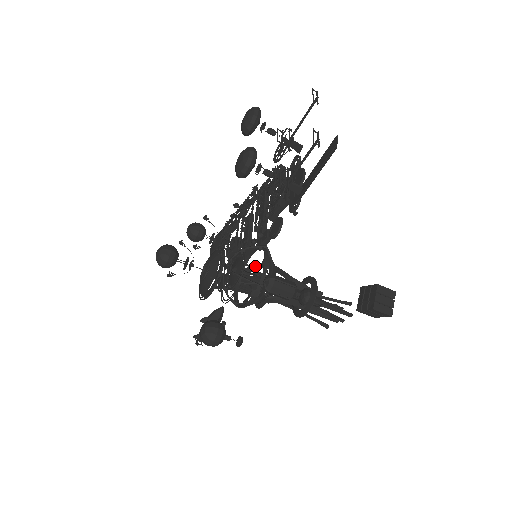
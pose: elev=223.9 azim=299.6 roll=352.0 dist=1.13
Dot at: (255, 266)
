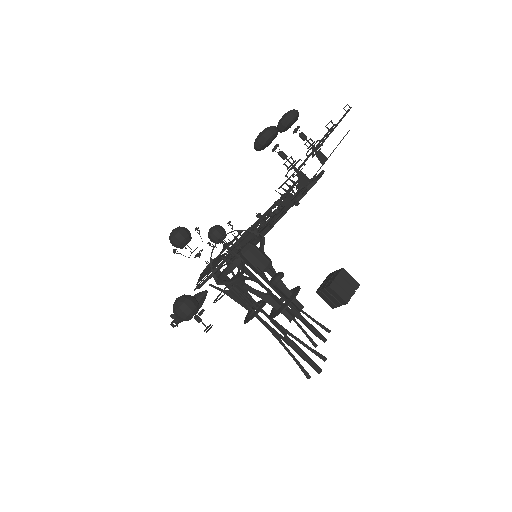
Dot at: occluded
